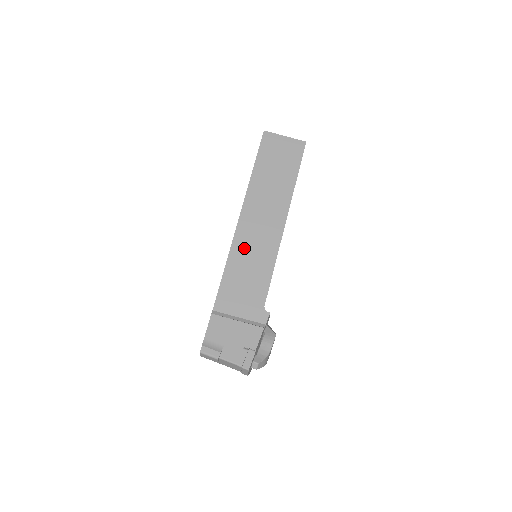
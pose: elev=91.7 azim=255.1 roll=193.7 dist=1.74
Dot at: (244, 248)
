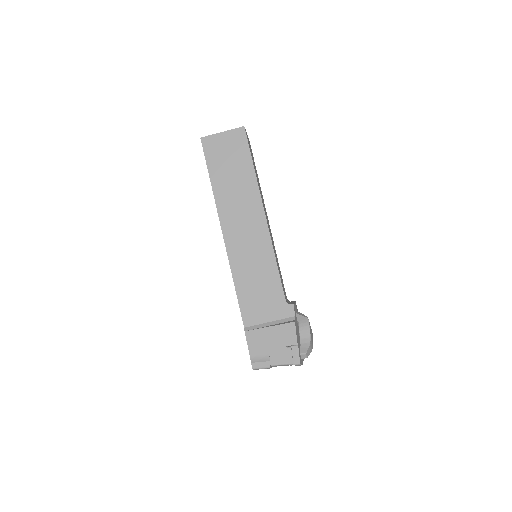
Dot at: (241, 259)
